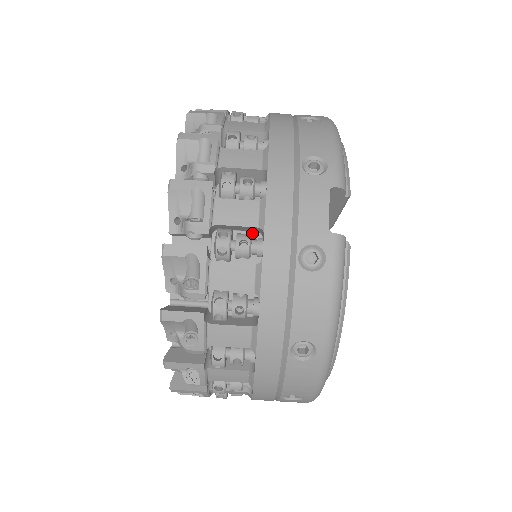
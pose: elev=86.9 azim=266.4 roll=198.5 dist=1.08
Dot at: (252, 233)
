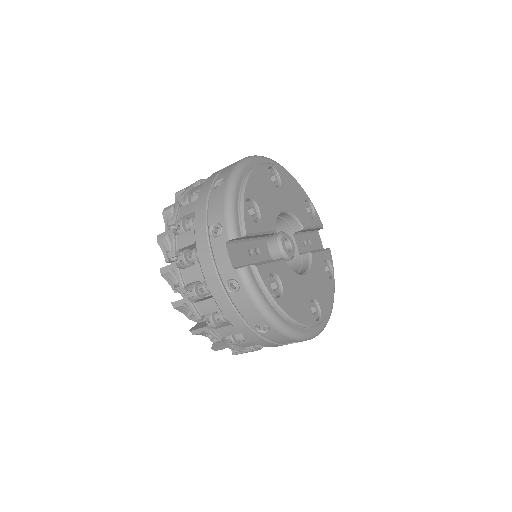
Dot at: occluded
